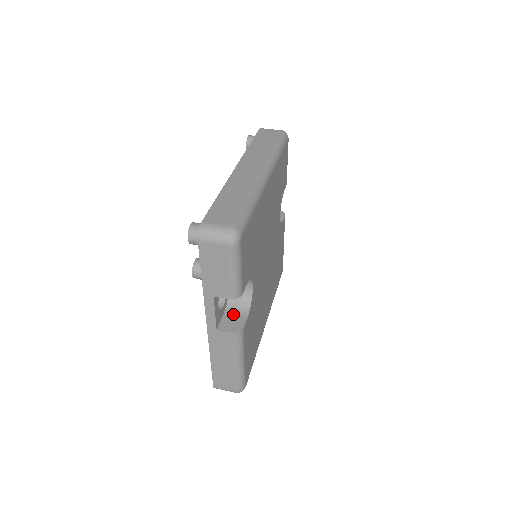
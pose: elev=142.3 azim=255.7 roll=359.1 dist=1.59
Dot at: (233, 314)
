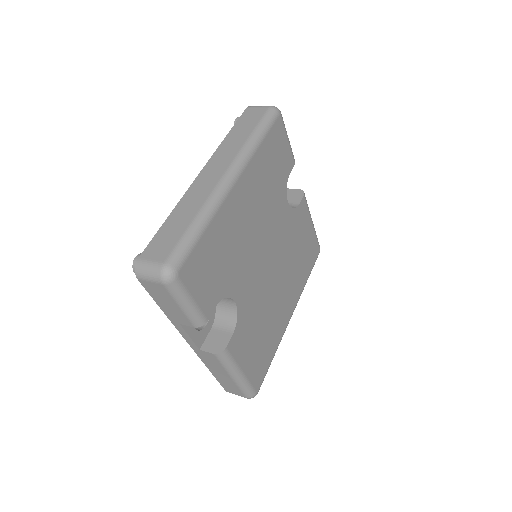
Dot at: (219, 330)
